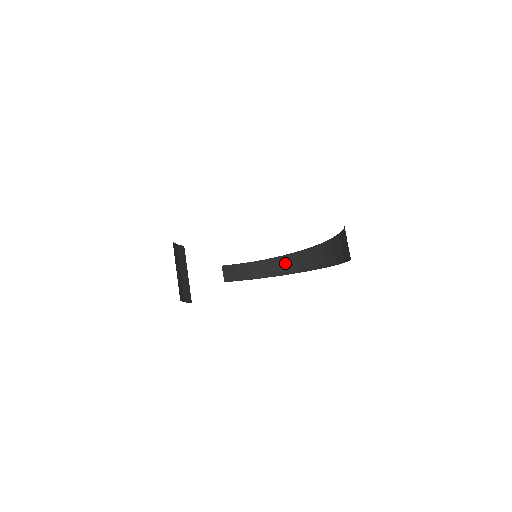
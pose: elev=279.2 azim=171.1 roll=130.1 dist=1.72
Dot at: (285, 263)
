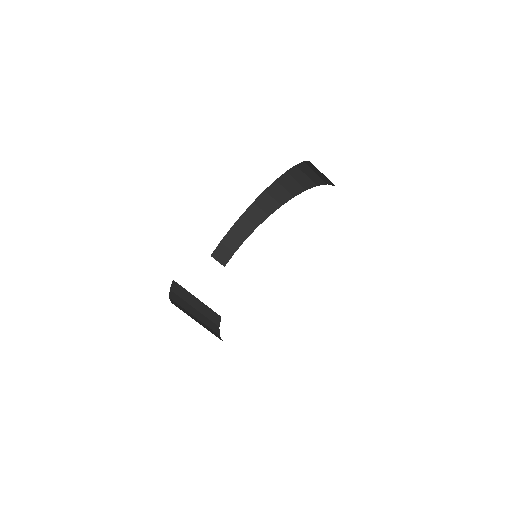
Dot at: (261, 207)
